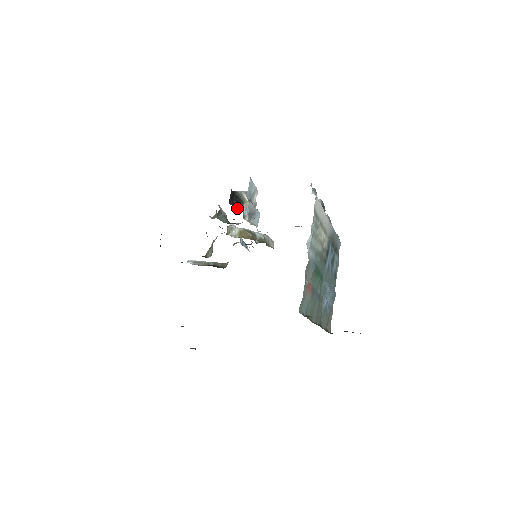
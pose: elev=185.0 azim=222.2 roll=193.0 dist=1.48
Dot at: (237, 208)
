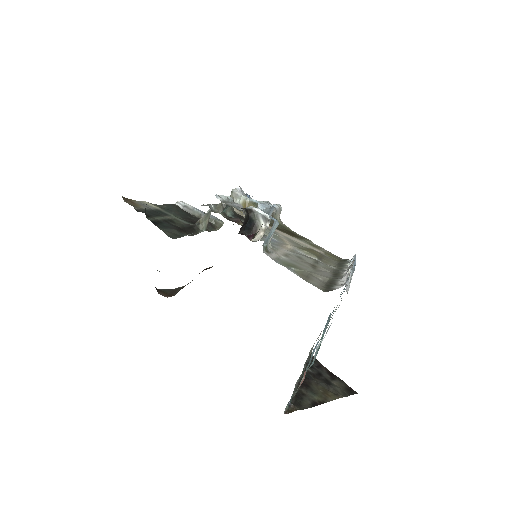
Dot at: (247, 234)
